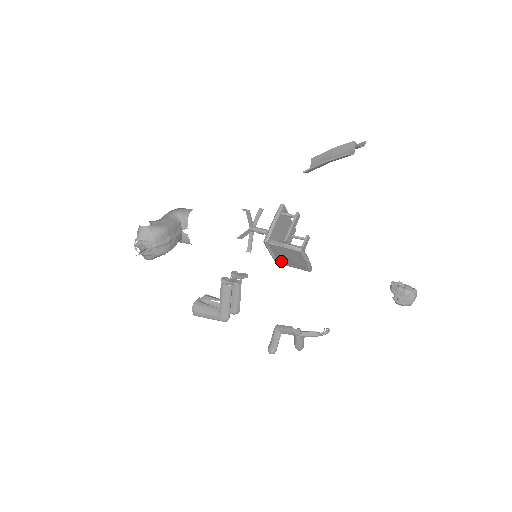
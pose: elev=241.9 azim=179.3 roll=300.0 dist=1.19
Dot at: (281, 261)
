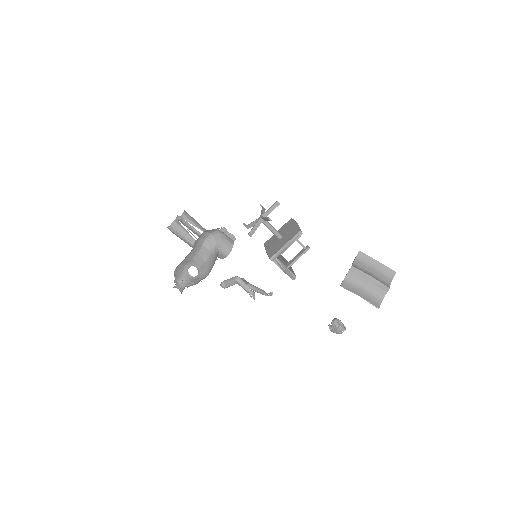
Dot at: occluded
